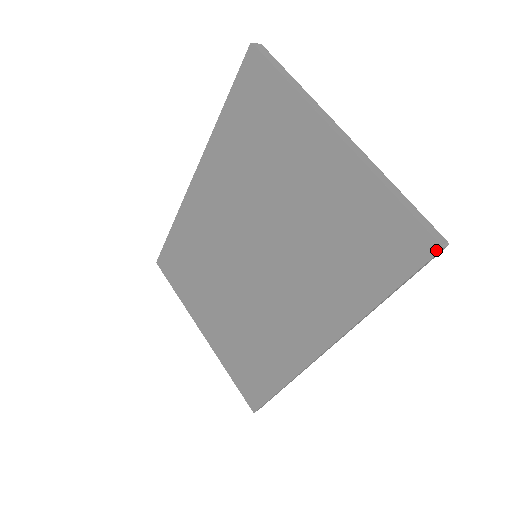
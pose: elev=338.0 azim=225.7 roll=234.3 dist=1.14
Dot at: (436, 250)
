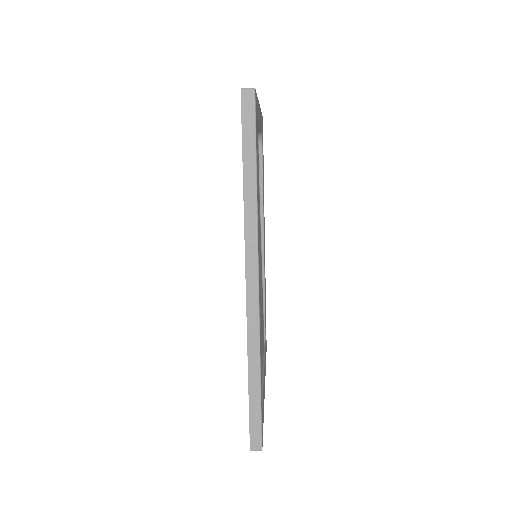
Dot at: (241, 95)
